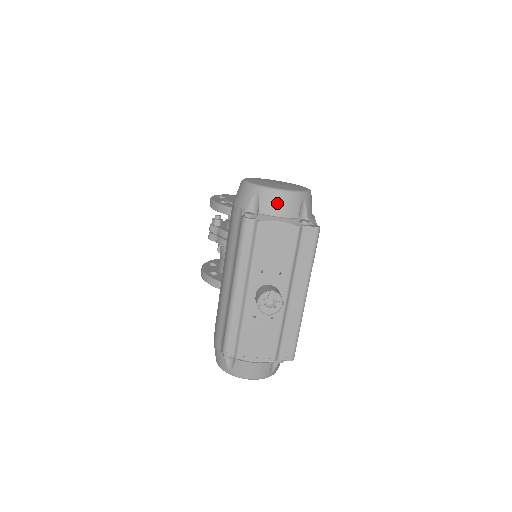
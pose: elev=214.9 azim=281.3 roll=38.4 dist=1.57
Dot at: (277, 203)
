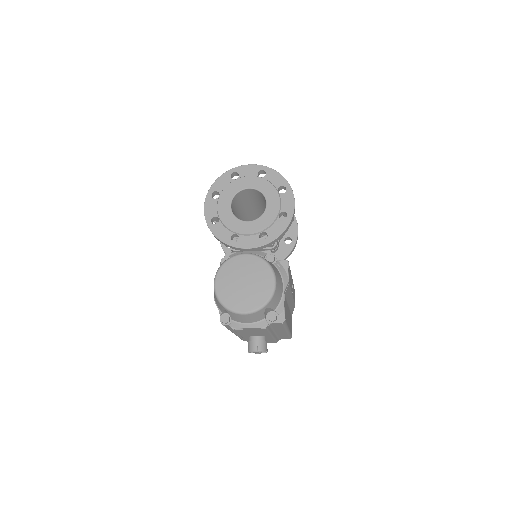
Dot at: (243, 319)
